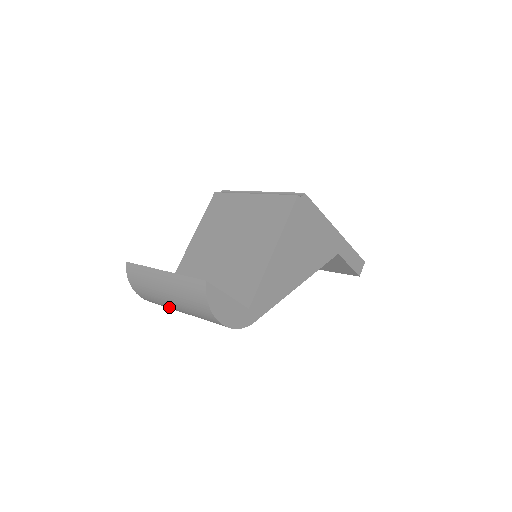
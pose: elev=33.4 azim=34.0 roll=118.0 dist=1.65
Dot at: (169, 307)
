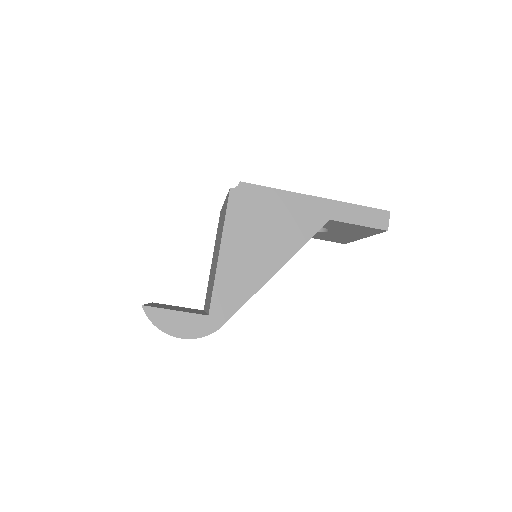
Dot at: occluded
